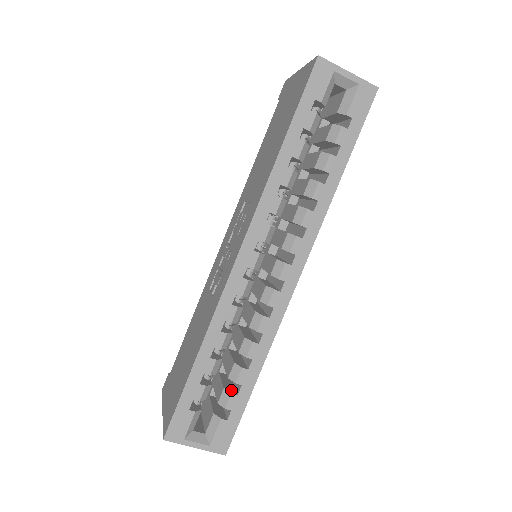
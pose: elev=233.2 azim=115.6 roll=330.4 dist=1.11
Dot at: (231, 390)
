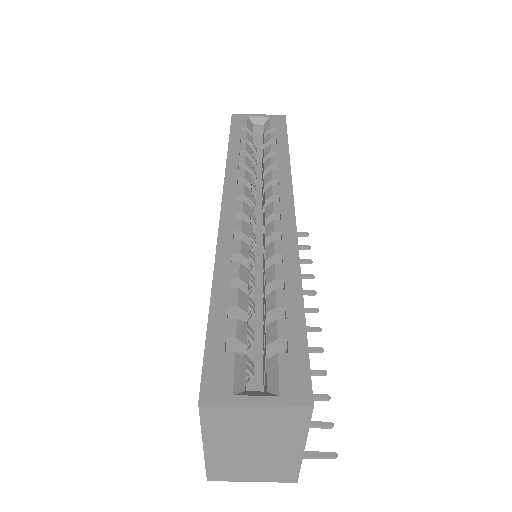
Dot at: occluded
